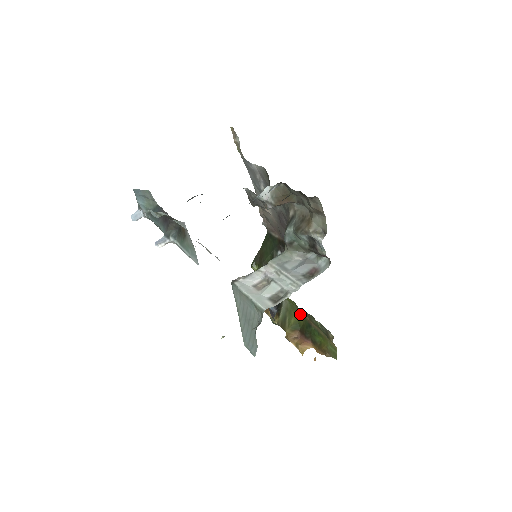
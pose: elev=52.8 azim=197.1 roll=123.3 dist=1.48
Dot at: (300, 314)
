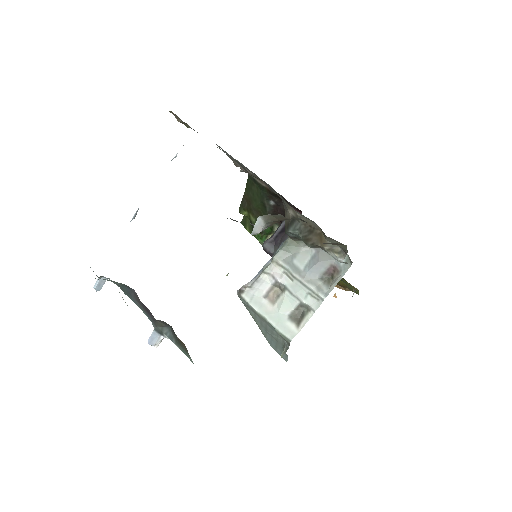
Dot at: occluded
